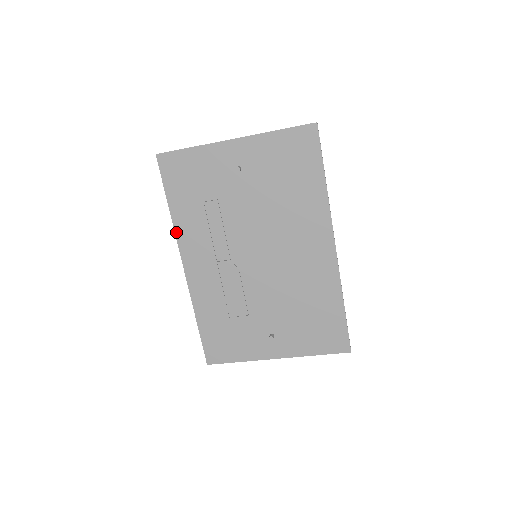
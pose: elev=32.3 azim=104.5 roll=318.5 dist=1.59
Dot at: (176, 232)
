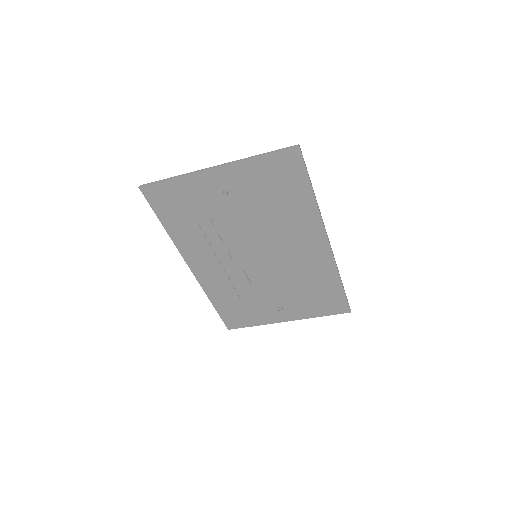
Dot at: (177, 246)
